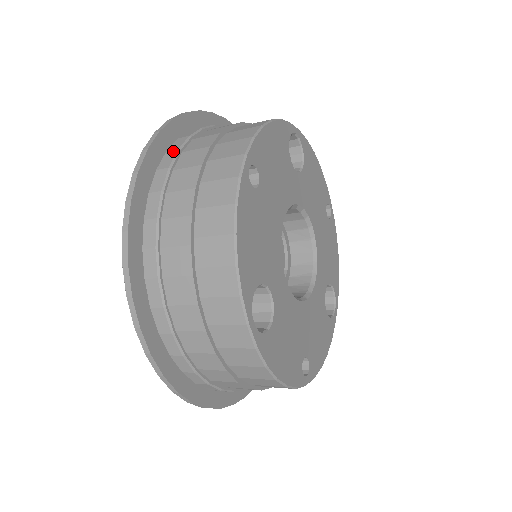
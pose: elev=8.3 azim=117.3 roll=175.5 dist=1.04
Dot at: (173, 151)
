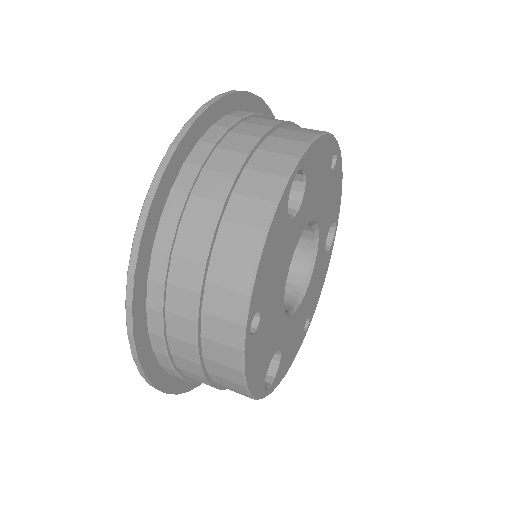
Dot at: (157, 285)
